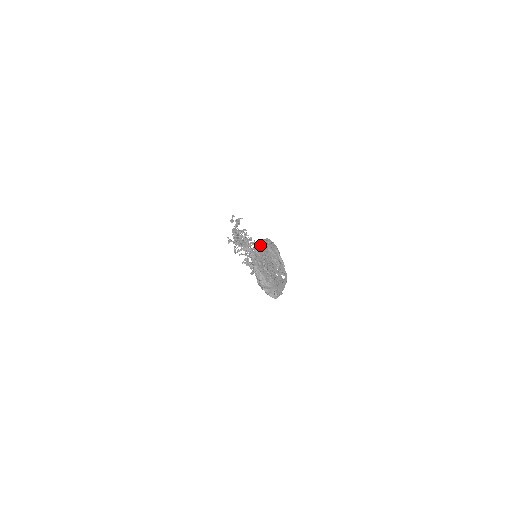
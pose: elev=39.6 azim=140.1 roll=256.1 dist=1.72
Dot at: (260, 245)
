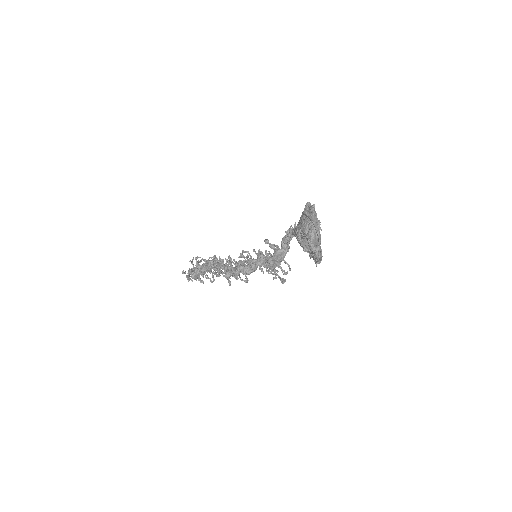
Dot at: occluded
